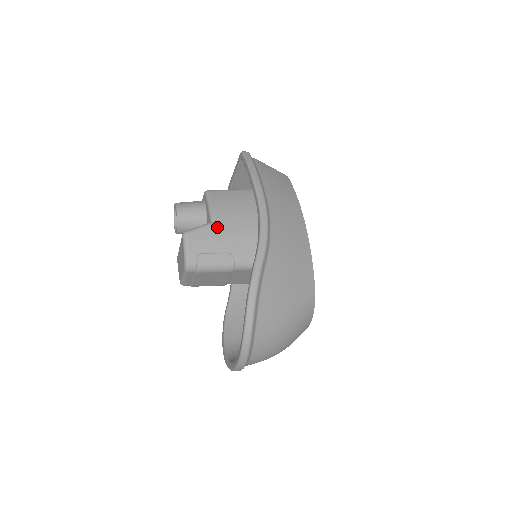
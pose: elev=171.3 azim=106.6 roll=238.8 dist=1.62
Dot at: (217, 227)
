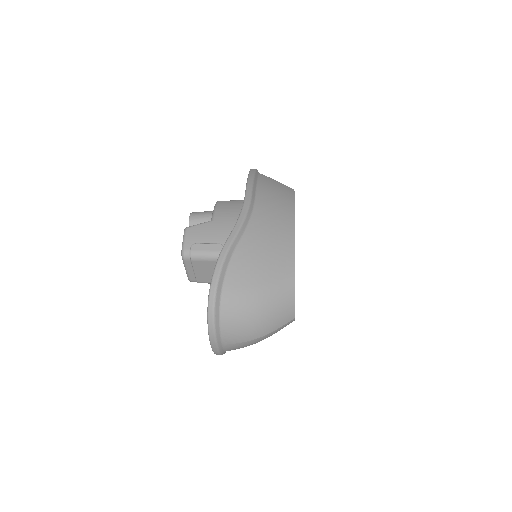
Dot at: (214, 224)
